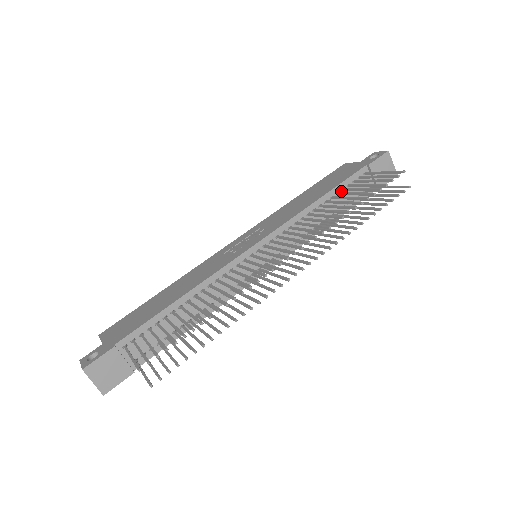
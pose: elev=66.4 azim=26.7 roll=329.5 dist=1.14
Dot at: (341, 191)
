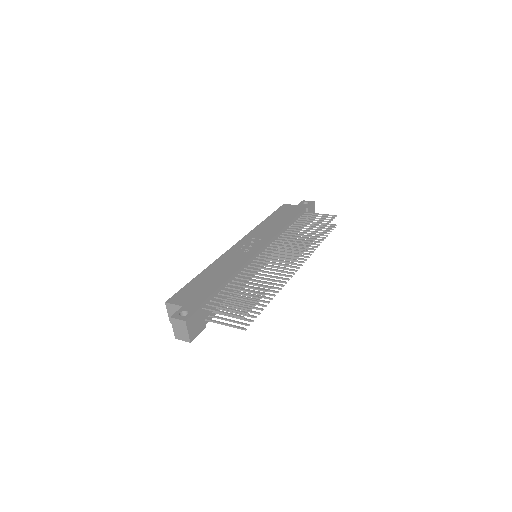
Dot at: (295, 221)
